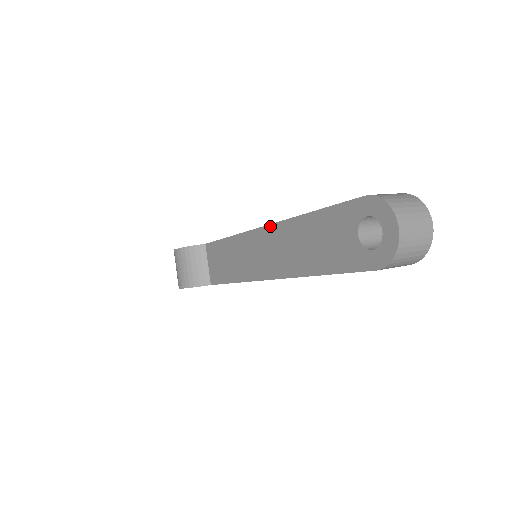
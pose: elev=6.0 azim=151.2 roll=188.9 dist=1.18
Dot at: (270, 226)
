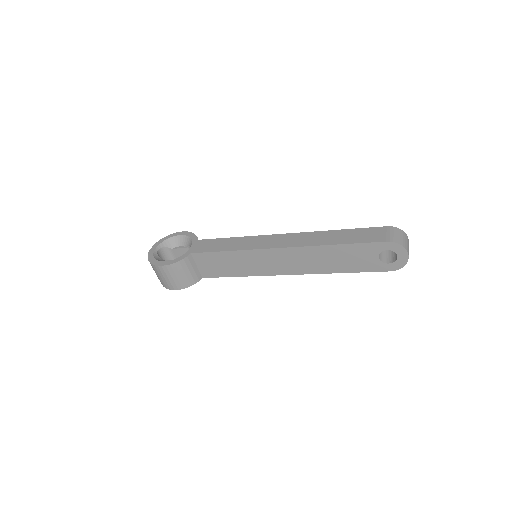
Dot at: (291, 248)
